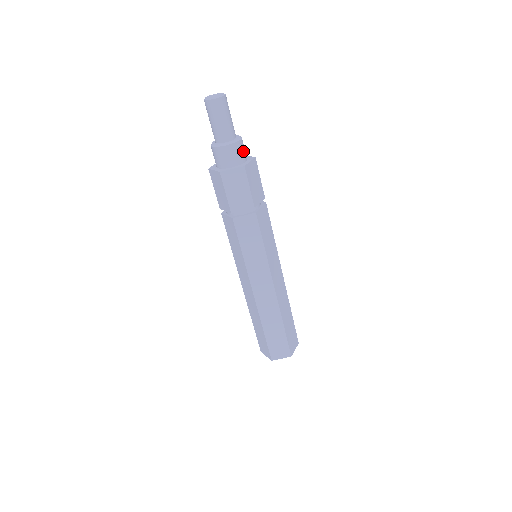
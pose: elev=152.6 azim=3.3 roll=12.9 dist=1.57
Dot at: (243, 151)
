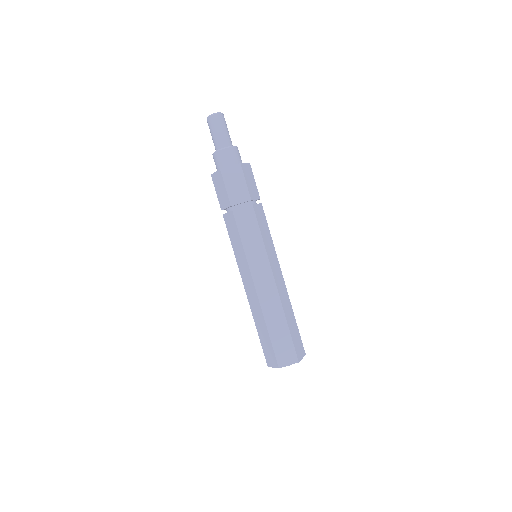
Dot at: (239, 156)
